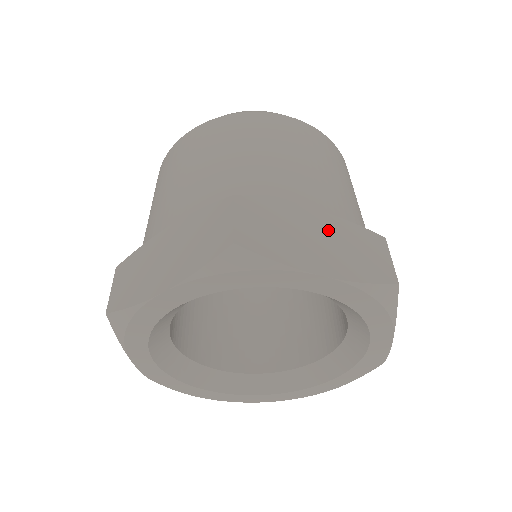
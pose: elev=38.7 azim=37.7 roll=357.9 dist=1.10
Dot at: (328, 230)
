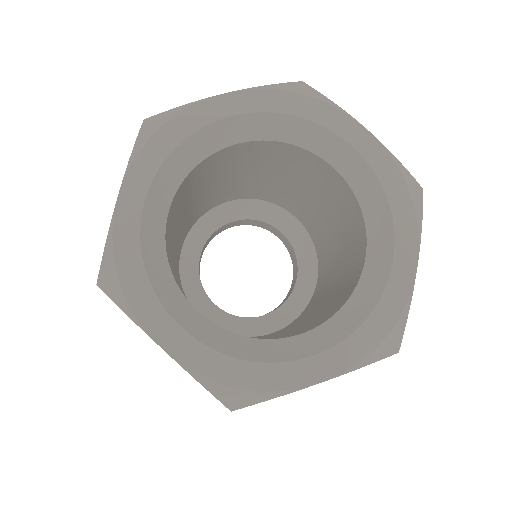
Dot at: occluded
